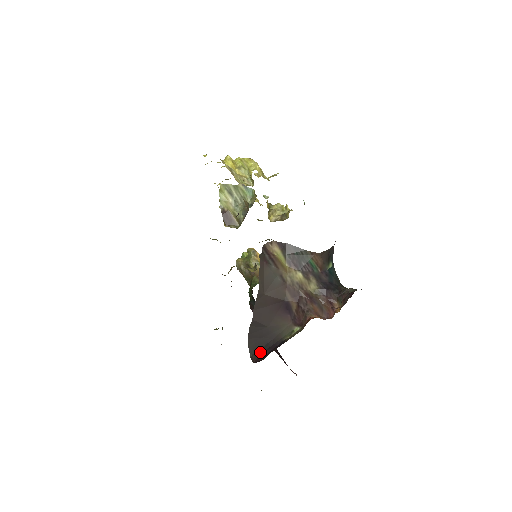
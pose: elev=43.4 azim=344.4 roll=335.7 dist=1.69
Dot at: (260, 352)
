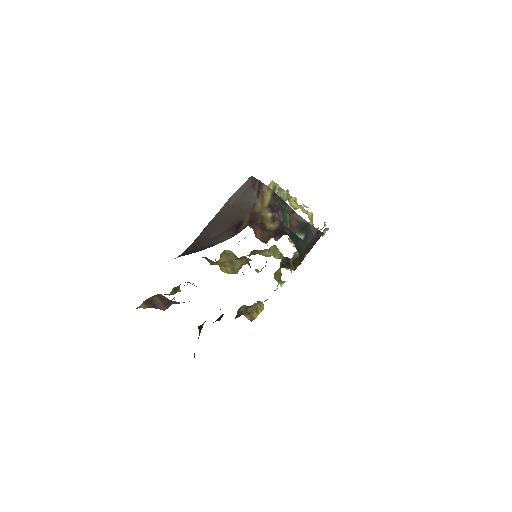
Dot at: occluded
